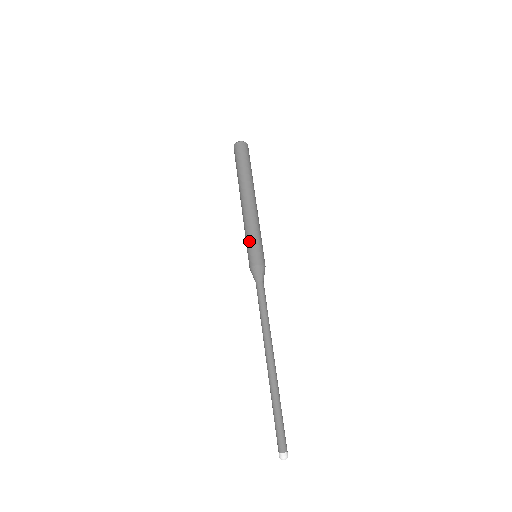
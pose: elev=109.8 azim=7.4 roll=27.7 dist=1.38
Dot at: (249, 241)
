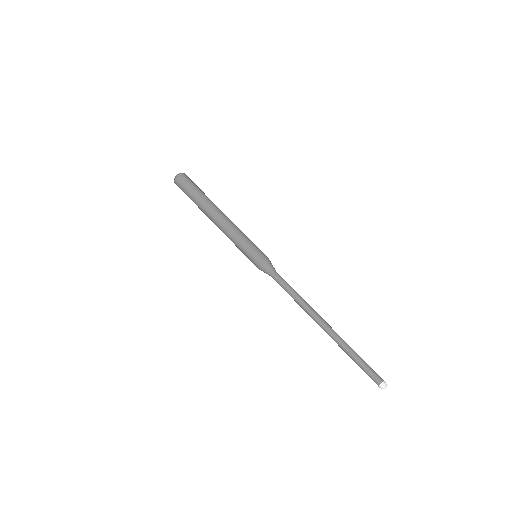
Dot at: (241, 251)
